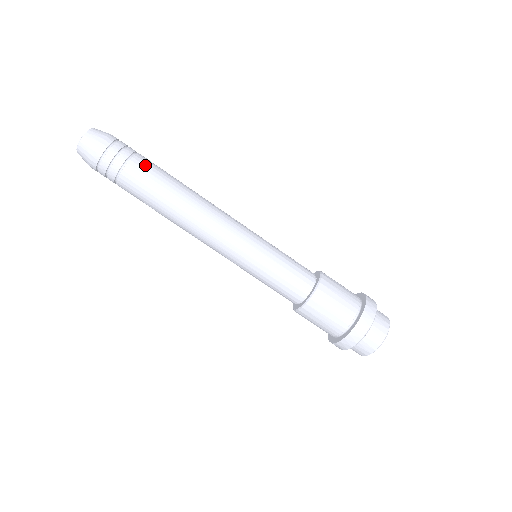
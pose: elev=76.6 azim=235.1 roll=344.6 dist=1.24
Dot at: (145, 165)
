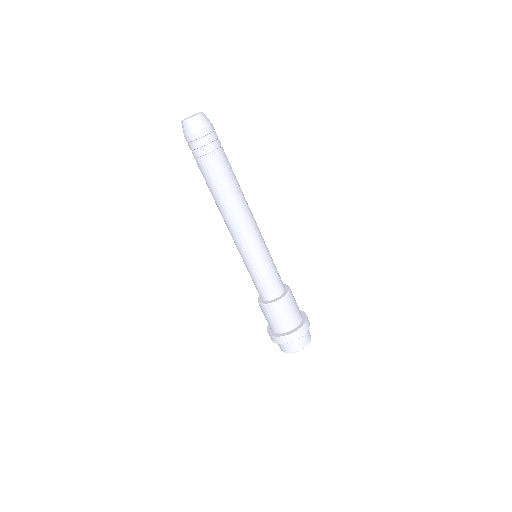
Dot at: occluded
